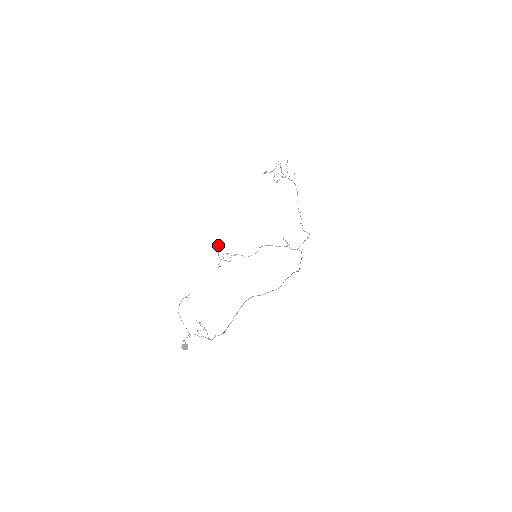
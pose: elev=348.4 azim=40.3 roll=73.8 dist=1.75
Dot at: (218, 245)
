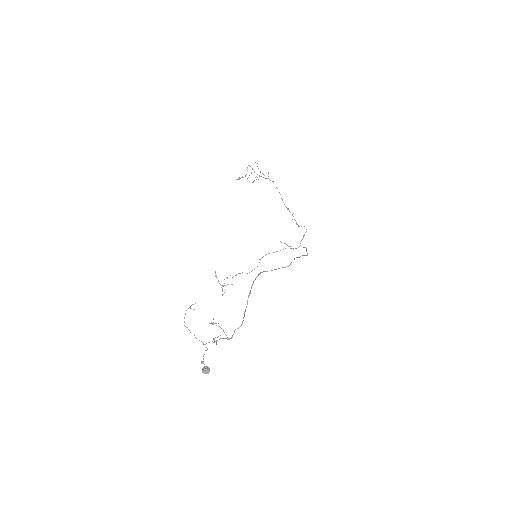
Dot at: (215, 271)
